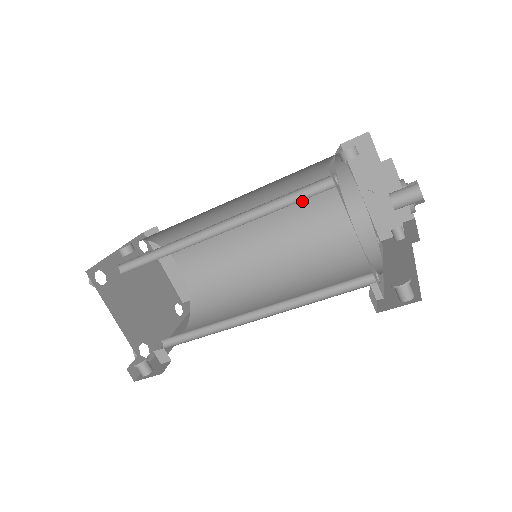
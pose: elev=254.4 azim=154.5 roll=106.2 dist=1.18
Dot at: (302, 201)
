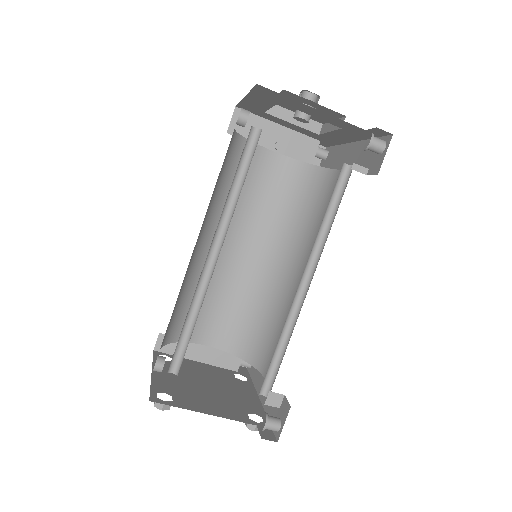
Dot at: (242, 196)
